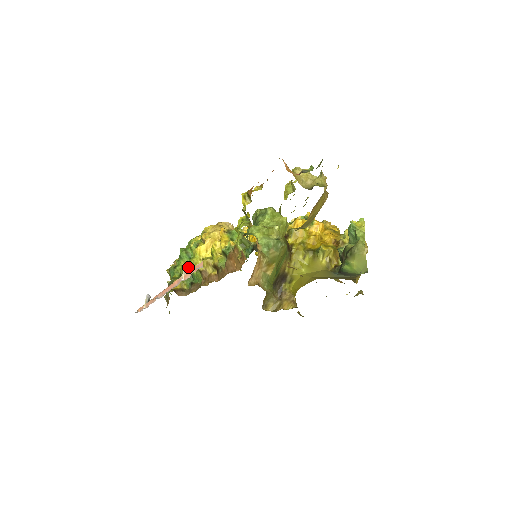
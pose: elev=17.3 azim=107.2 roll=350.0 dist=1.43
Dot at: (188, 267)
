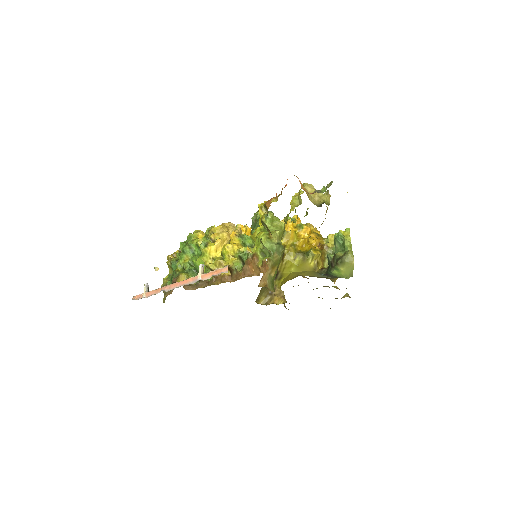
Dot at: occluded
